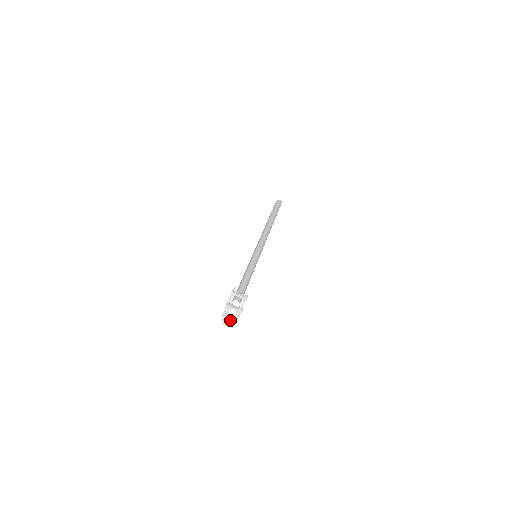
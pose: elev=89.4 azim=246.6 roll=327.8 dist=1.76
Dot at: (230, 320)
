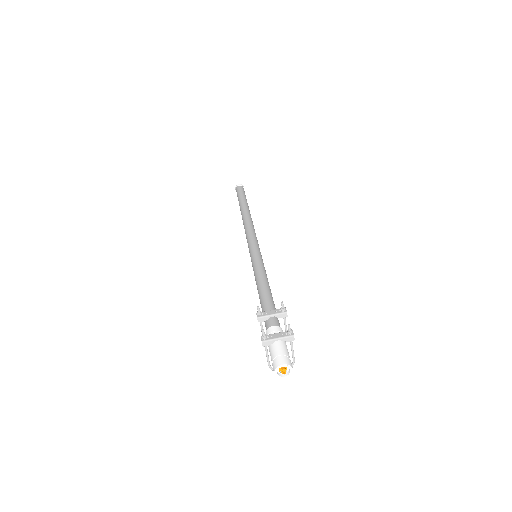
Dot at: (284, 361)
